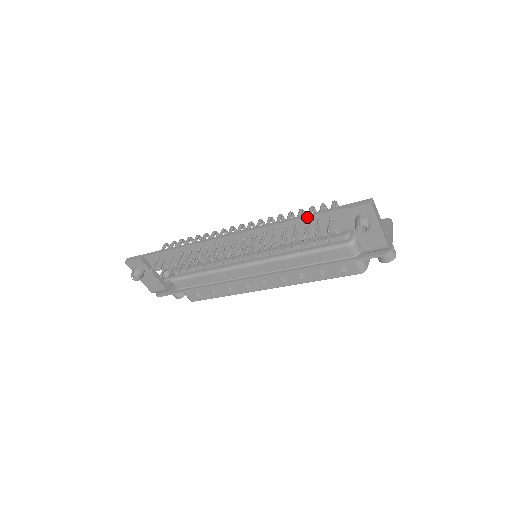
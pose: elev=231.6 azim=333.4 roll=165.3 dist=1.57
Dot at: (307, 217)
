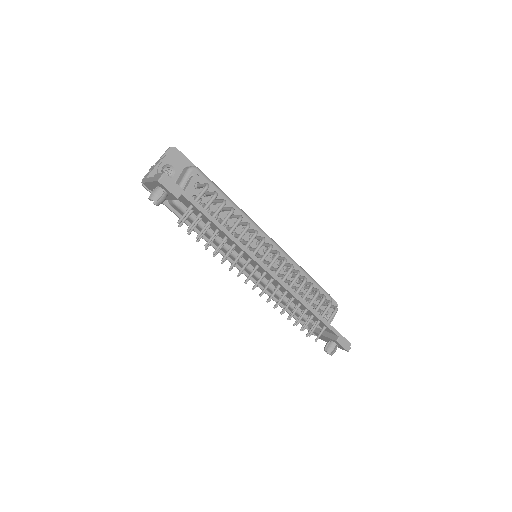
Dot at: (318, 318)
